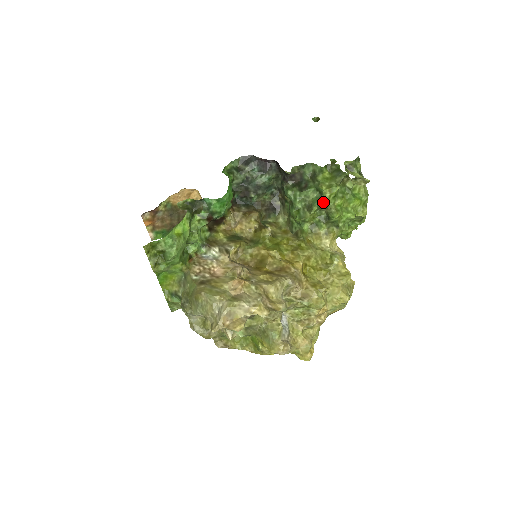
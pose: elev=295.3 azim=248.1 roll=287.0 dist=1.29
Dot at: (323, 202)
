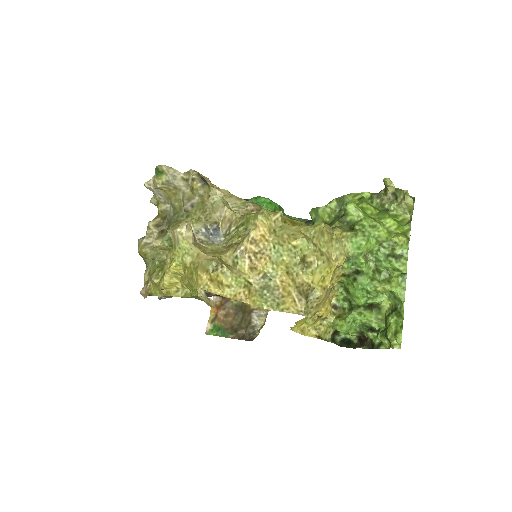
Dot at: (344, 195)
